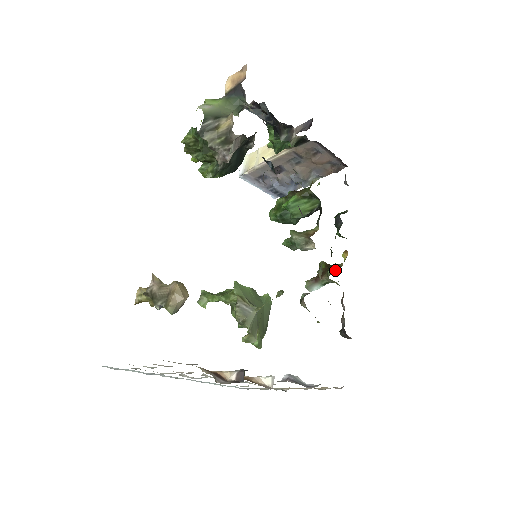
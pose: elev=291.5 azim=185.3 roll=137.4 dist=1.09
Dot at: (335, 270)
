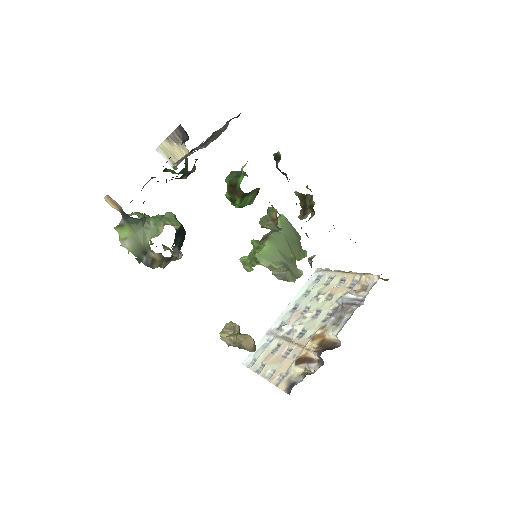
Dot at: (312, 211)
